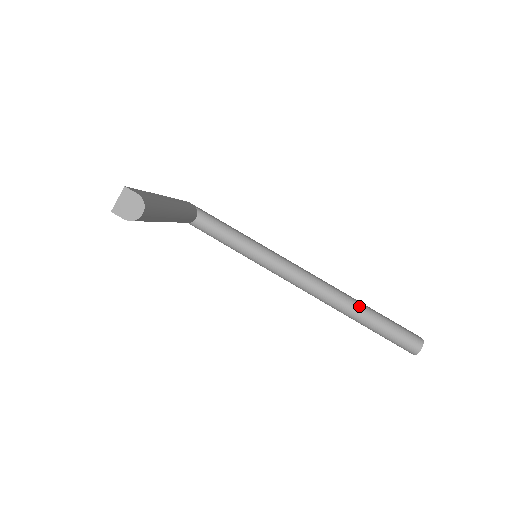
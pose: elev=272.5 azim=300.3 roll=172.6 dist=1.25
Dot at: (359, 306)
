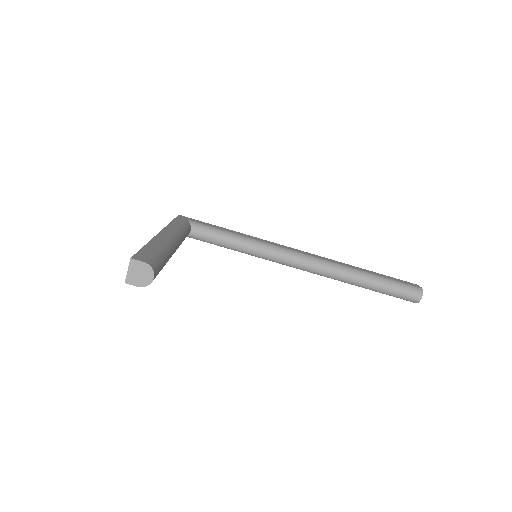
Dot at: (359, 274)
